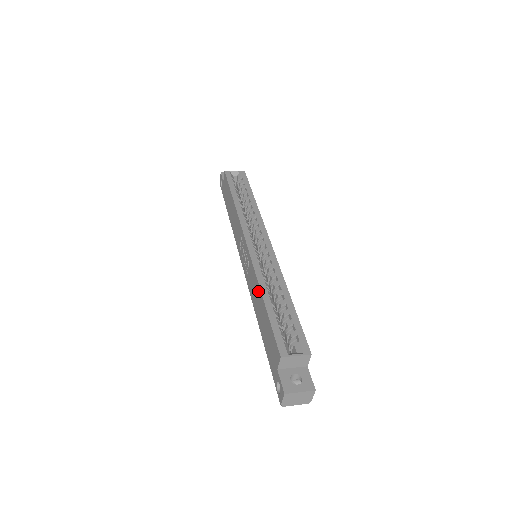
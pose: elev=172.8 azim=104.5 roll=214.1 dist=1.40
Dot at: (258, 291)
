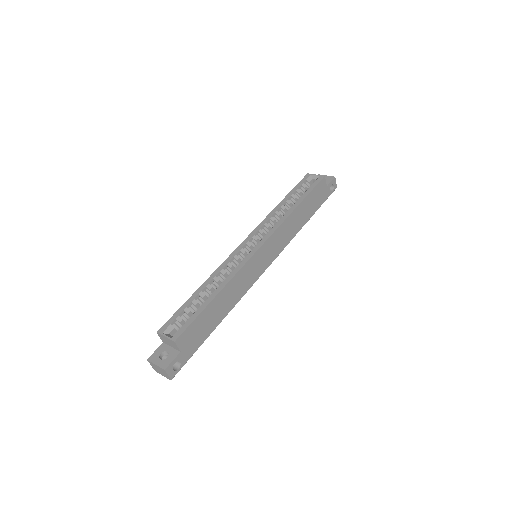
Dot at: occluded
